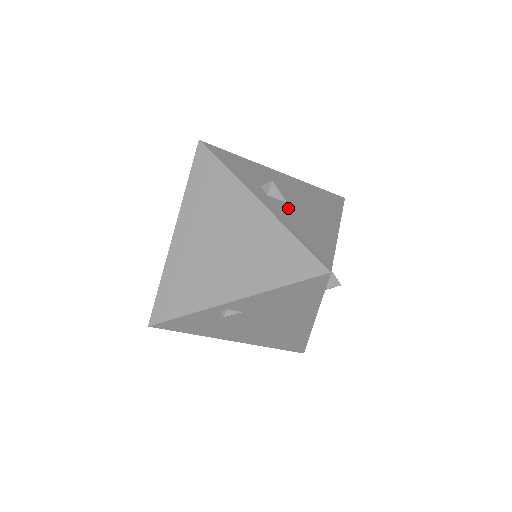
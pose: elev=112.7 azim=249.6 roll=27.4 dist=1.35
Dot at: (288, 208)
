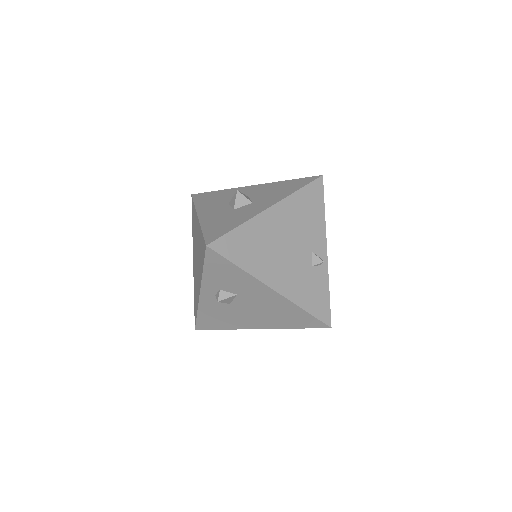
Dot at: (223, 306)
